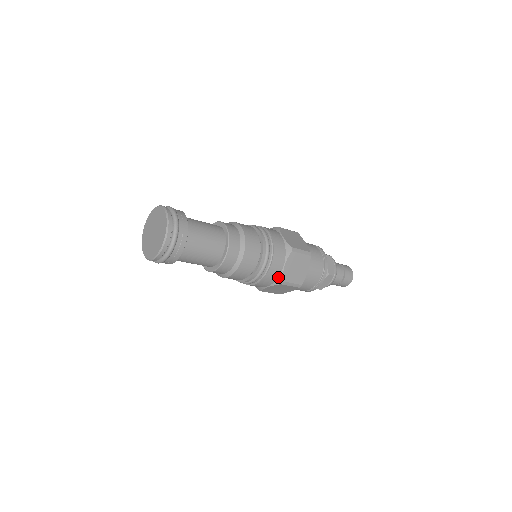
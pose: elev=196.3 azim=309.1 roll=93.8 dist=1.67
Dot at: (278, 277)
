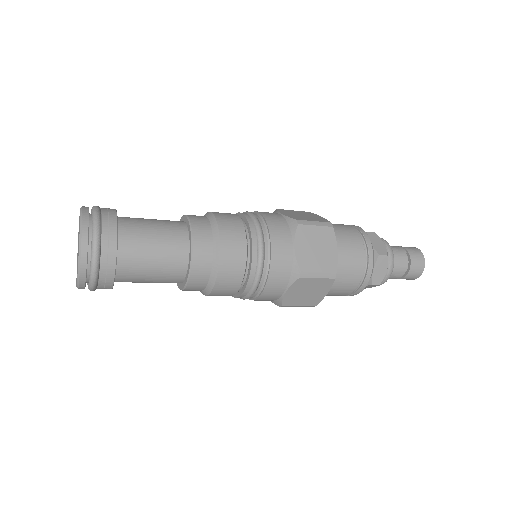
Dot at: (276, 299)
